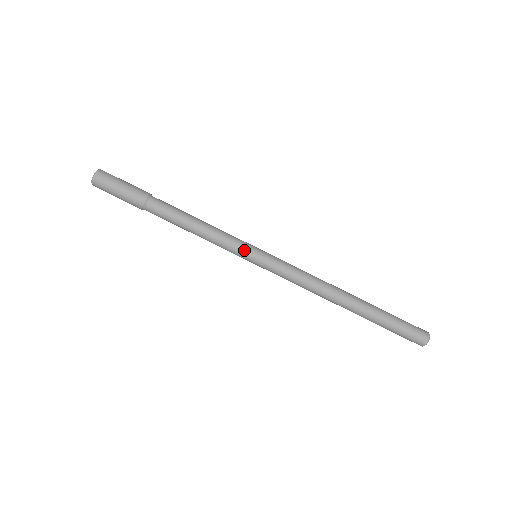
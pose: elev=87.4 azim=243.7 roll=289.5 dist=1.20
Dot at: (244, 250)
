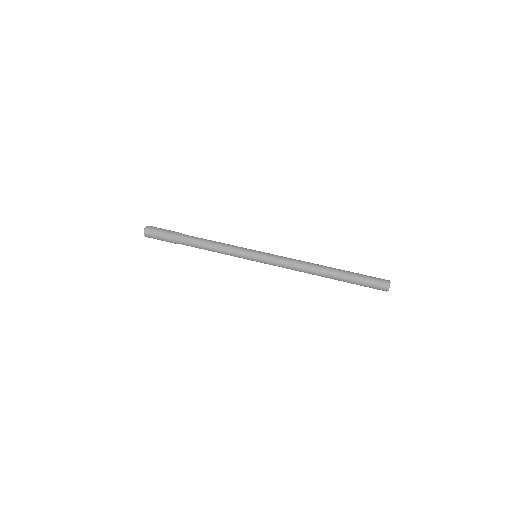
Dot at: (247, 251)
